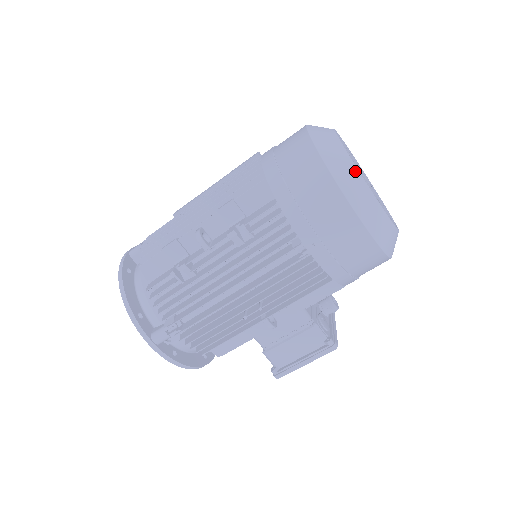
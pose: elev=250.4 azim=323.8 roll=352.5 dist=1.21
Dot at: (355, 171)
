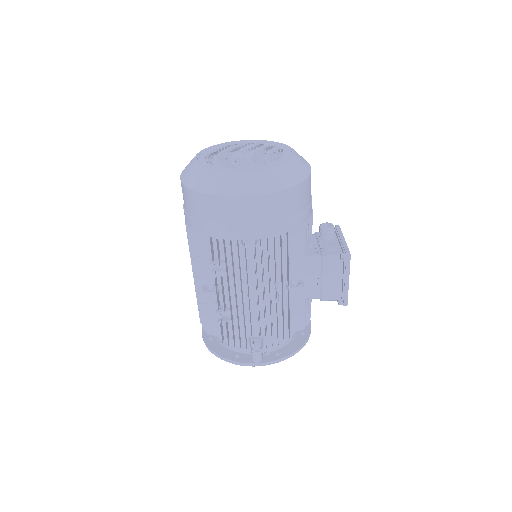
Dot at: (218, 174)
